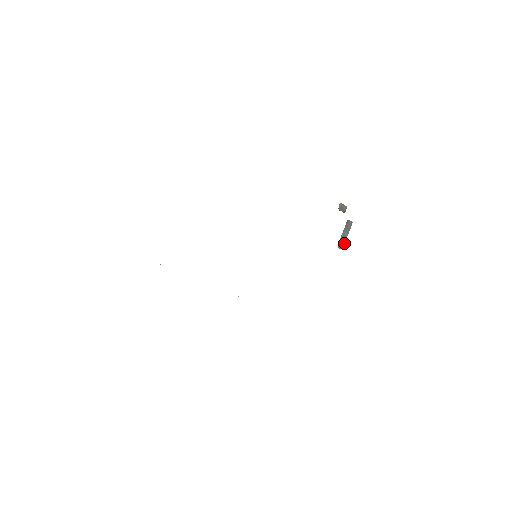
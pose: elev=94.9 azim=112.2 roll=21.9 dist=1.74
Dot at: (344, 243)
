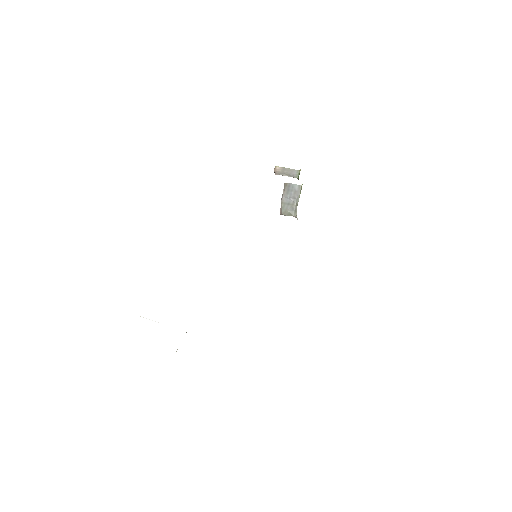
Dot at: (293, 209)
